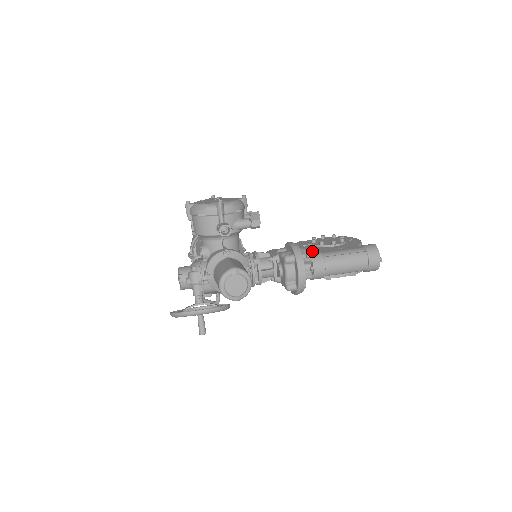
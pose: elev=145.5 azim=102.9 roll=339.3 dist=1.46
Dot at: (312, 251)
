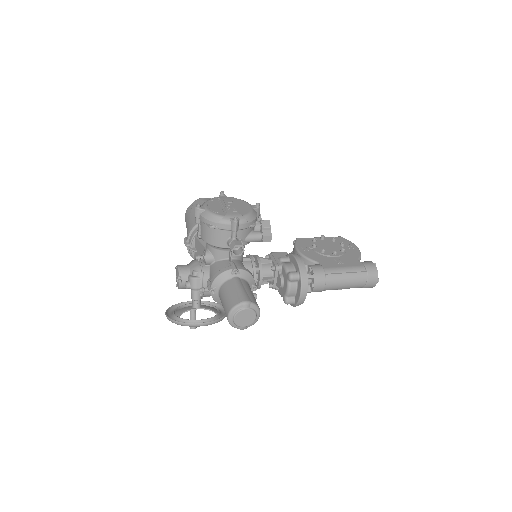
Dot at: (313, 261)
